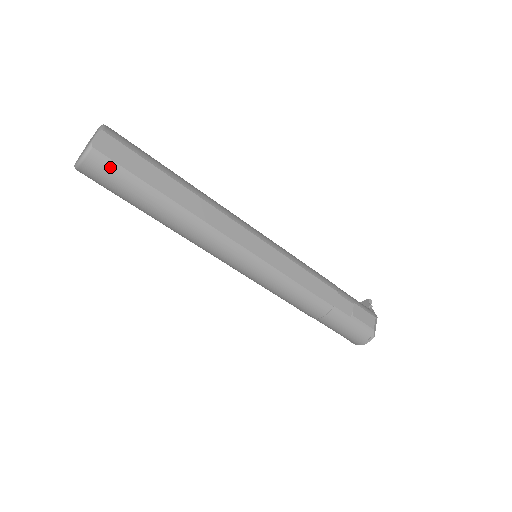
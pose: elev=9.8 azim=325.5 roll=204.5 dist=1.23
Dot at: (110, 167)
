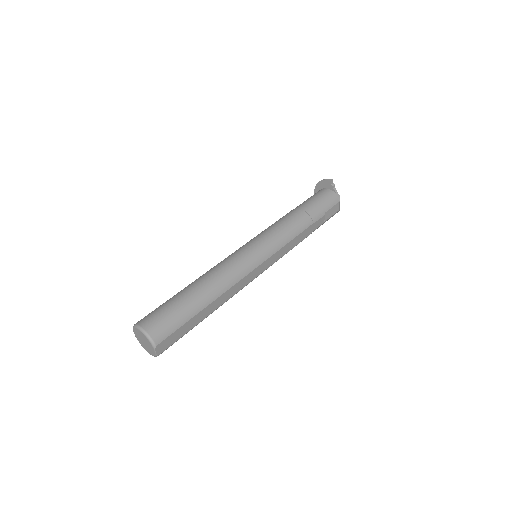
Dot at: (171, 345)
